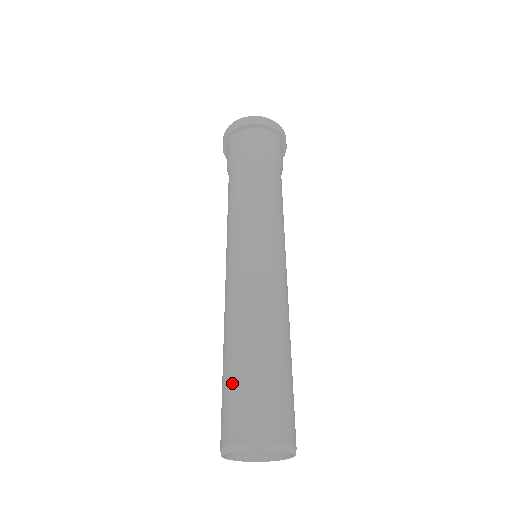
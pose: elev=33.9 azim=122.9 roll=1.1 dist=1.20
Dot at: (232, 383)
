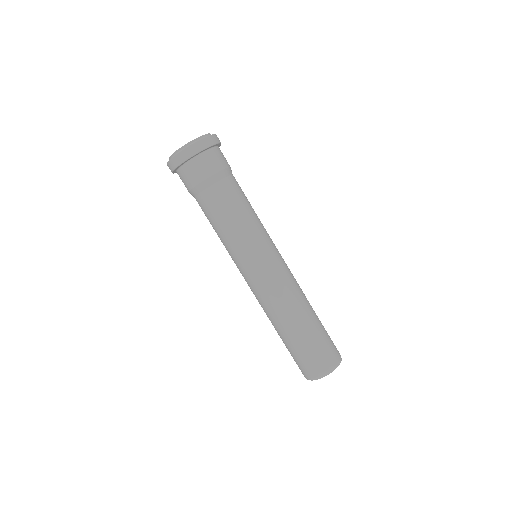
Dot at: (296, 350)
